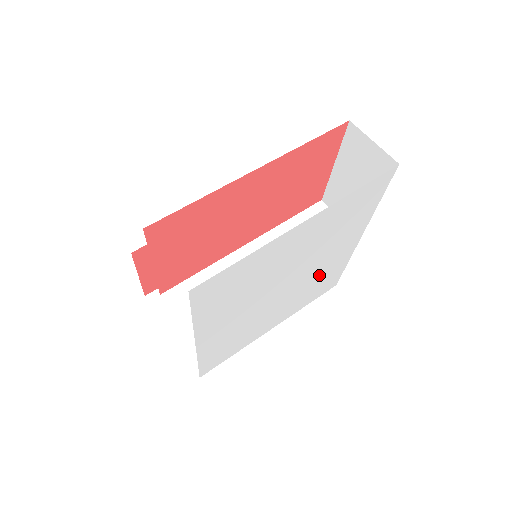
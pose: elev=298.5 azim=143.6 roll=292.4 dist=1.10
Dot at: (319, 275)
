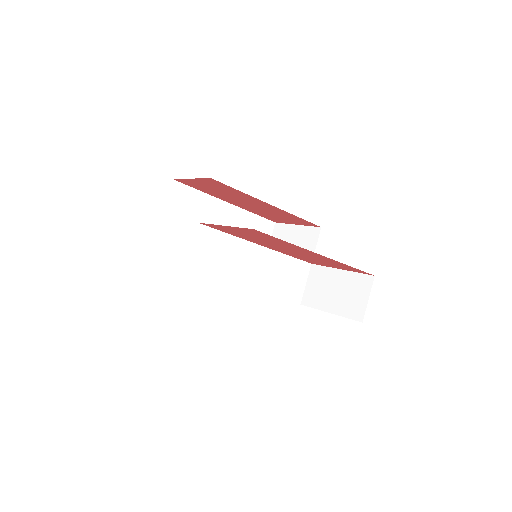
Dot at: occluded
